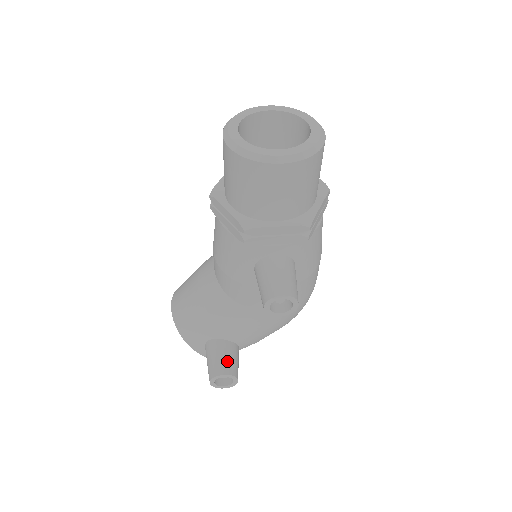
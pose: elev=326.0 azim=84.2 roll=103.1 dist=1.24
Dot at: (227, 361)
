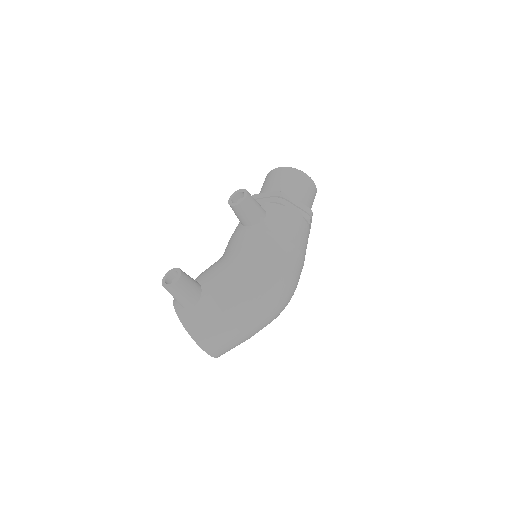
Dot at: occluded
